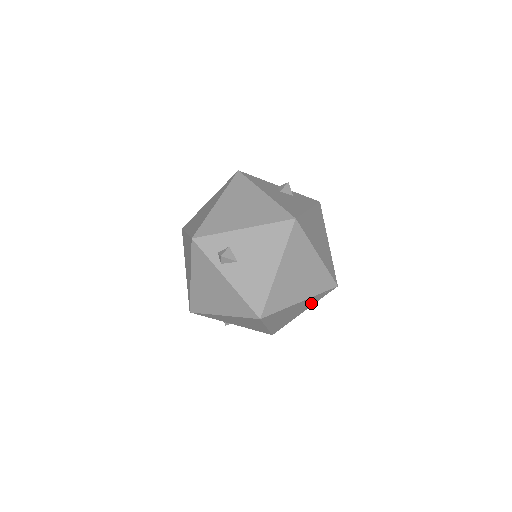
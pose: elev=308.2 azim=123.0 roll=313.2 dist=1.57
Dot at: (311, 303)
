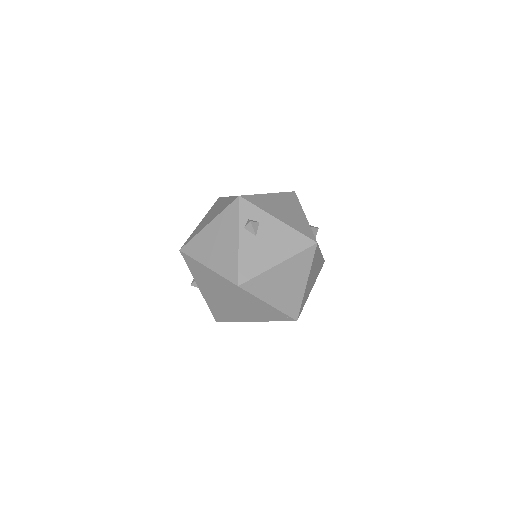
Dot at: (269, 317)
